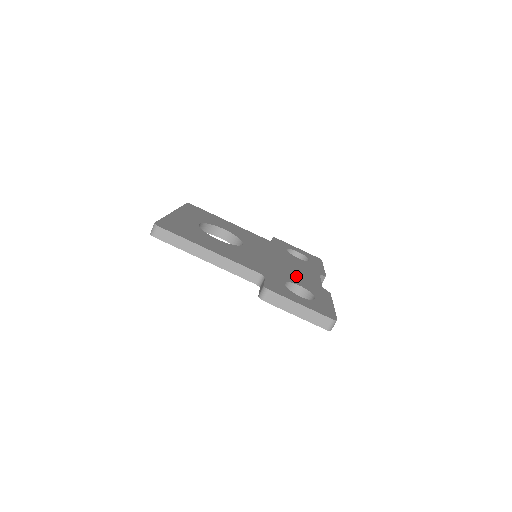
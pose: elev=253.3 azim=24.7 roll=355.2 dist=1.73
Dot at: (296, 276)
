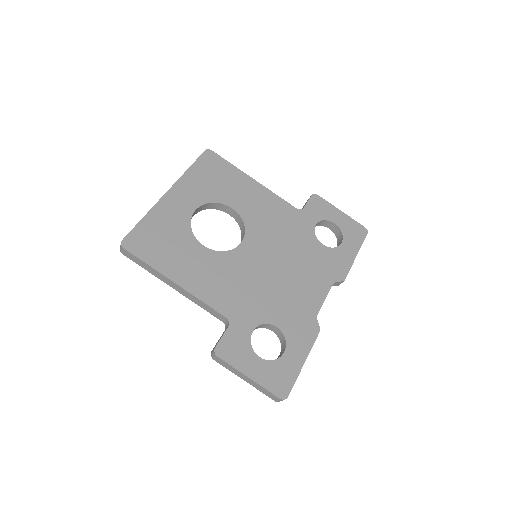
Dot at: (286, 302)
